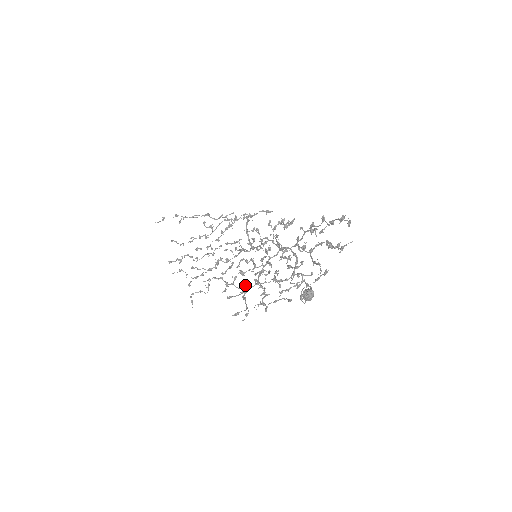
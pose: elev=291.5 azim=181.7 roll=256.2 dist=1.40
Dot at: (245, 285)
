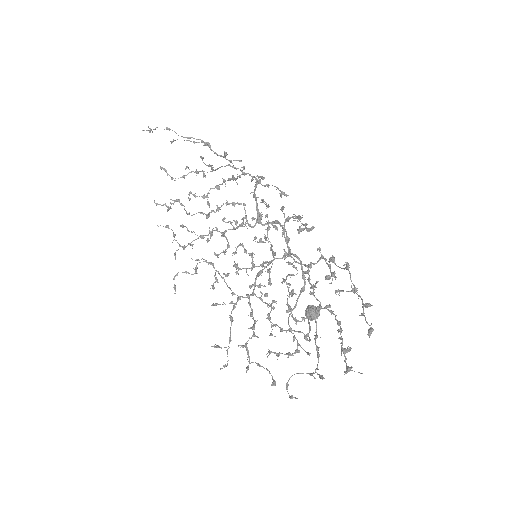
Dot at: occluded
